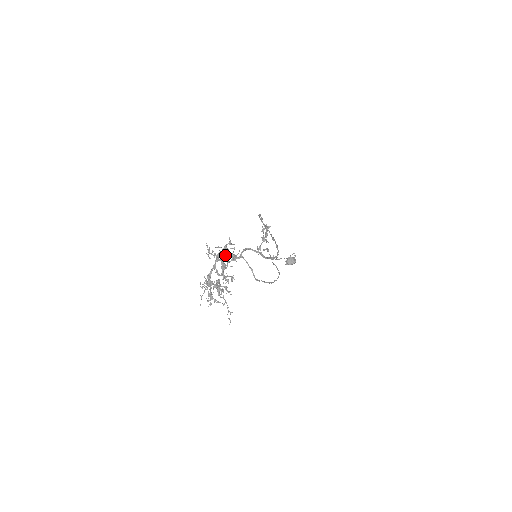
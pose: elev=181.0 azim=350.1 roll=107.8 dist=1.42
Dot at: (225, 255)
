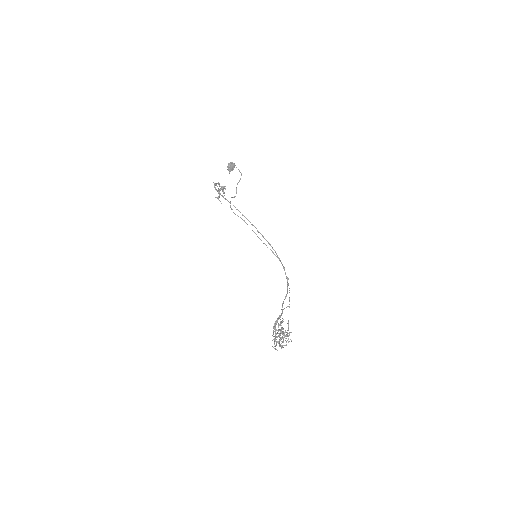
Dot at: occluded
